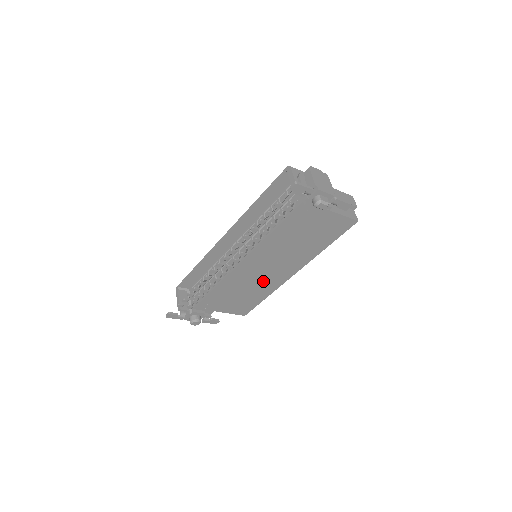
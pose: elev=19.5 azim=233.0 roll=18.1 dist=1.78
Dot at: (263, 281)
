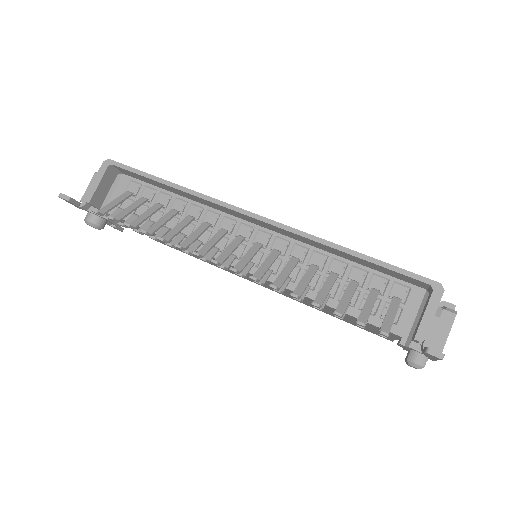
Dot at: occluded
